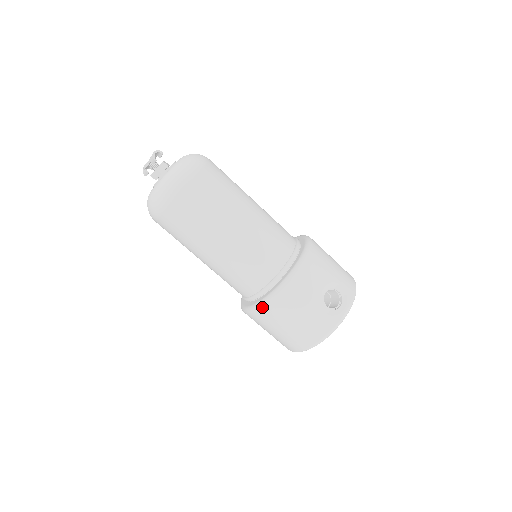
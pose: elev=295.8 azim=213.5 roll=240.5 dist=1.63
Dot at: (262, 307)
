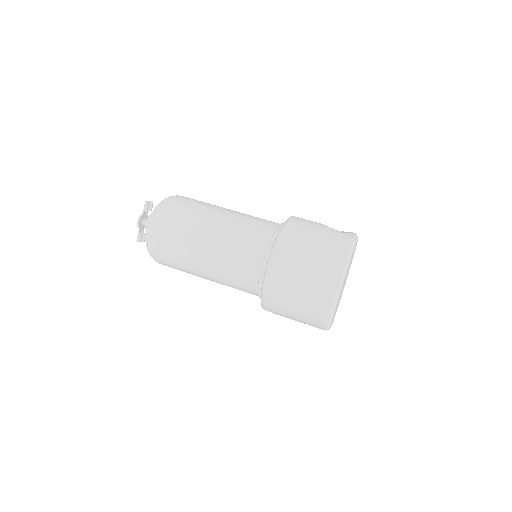
Dot at: (278, 243)
